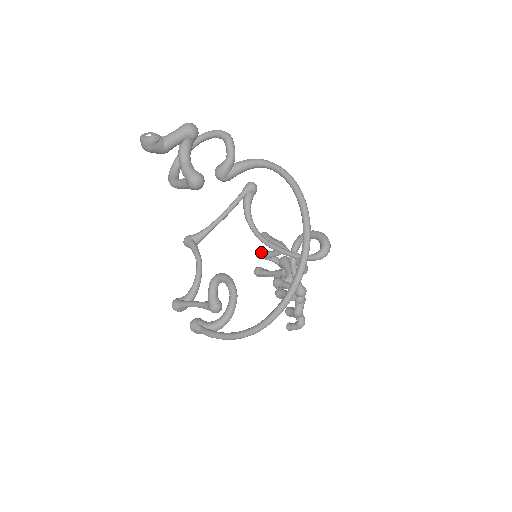
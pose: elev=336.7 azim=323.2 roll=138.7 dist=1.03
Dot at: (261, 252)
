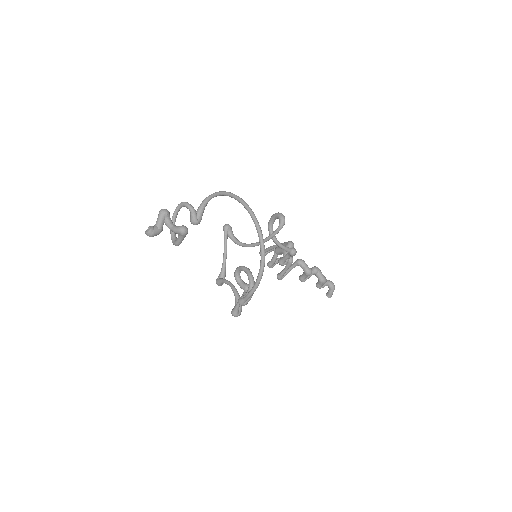
Dot at: (269, 262)
